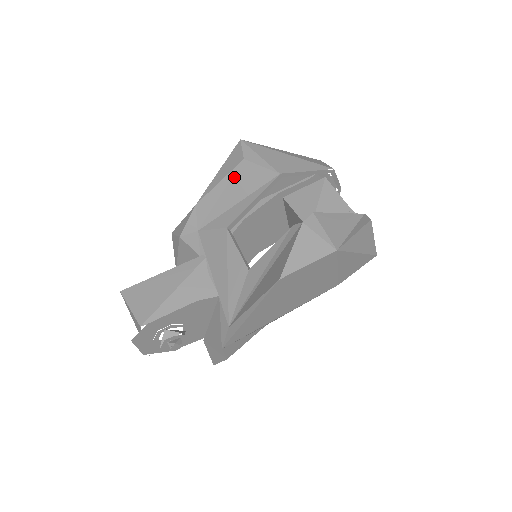
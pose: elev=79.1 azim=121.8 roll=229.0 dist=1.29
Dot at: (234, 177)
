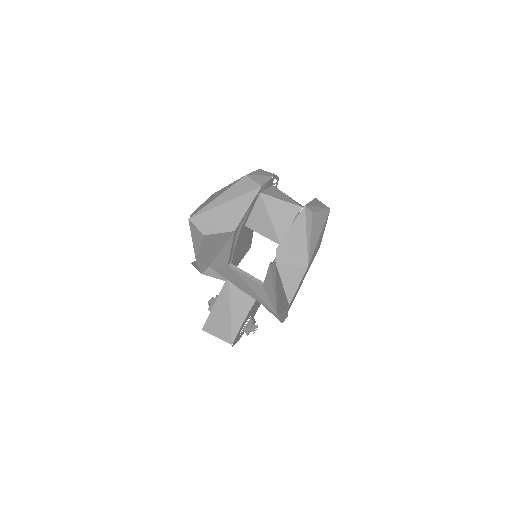
Dot at: (207, 243)
